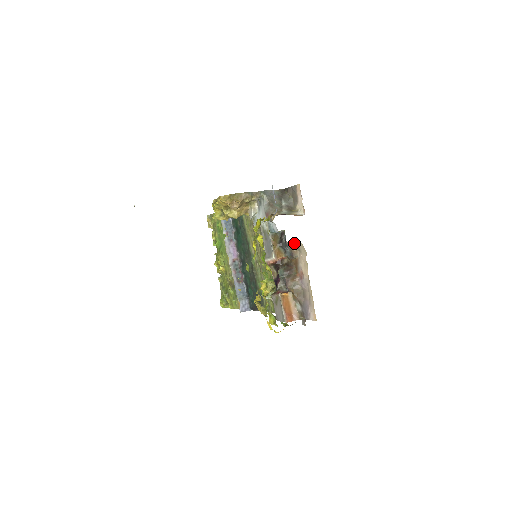
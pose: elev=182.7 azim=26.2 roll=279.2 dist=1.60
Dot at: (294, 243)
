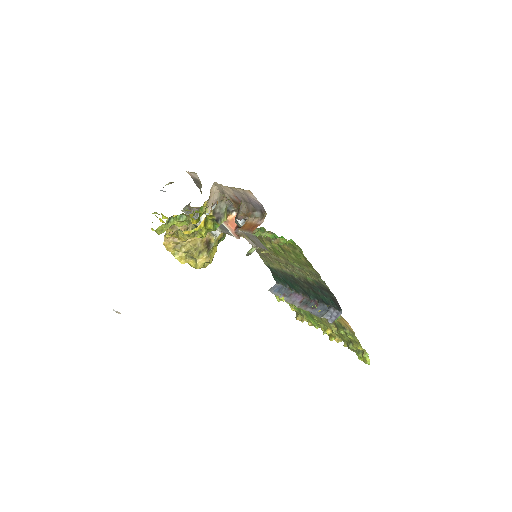
Dot at: (220, 196)
